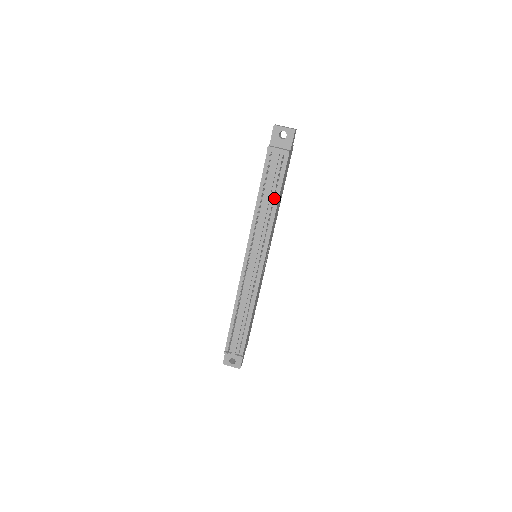
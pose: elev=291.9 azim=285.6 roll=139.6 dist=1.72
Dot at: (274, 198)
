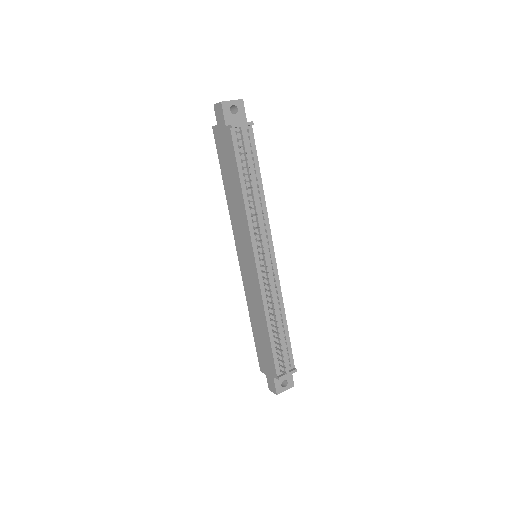
Dot at: occluded
